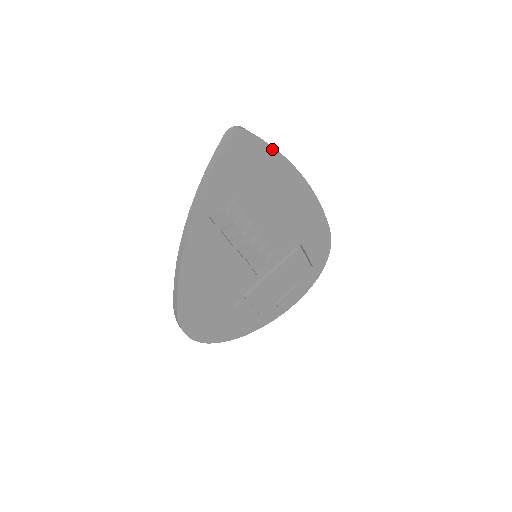
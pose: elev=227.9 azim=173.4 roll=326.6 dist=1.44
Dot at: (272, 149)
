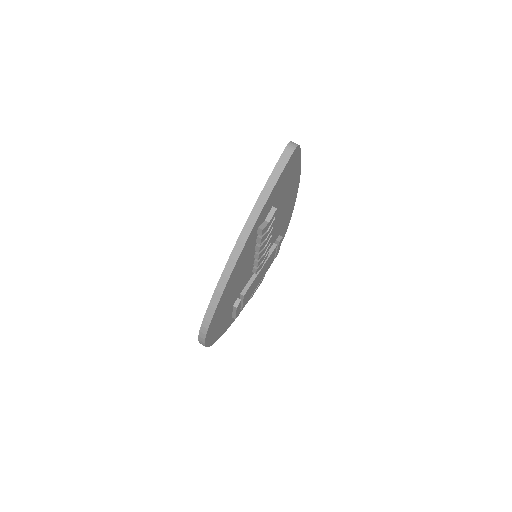
Dot at: (300, 161)
